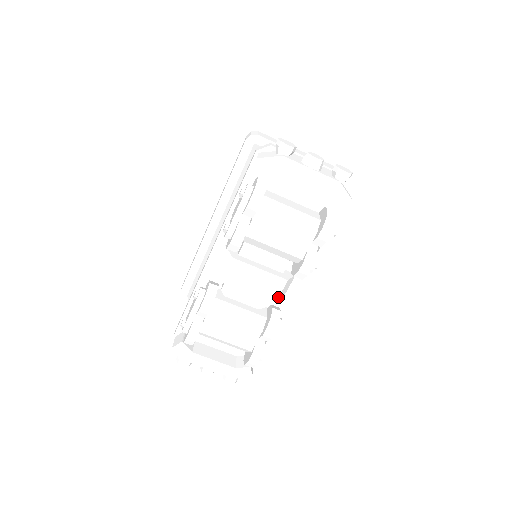
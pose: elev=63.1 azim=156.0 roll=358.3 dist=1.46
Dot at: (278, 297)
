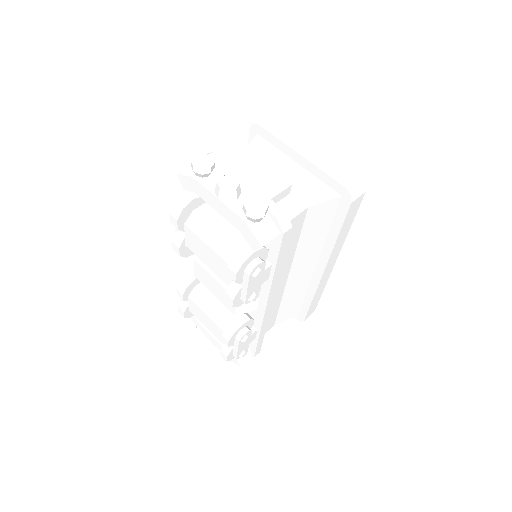
Dot at: (235, 311)
